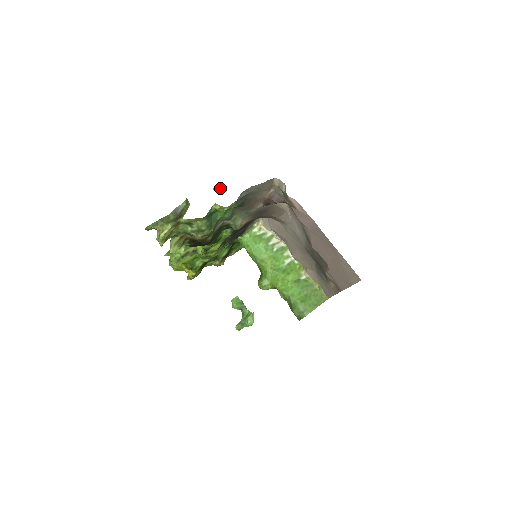
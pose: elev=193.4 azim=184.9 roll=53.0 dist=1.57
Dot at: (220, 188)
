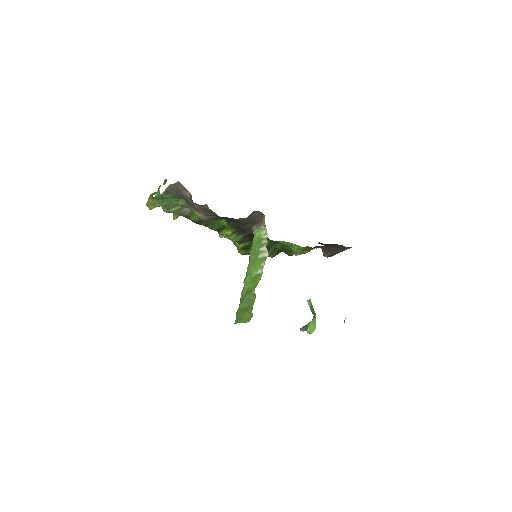
Dot at: occluded
